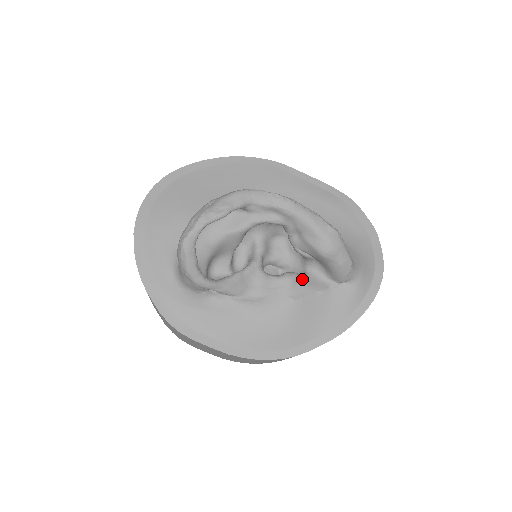
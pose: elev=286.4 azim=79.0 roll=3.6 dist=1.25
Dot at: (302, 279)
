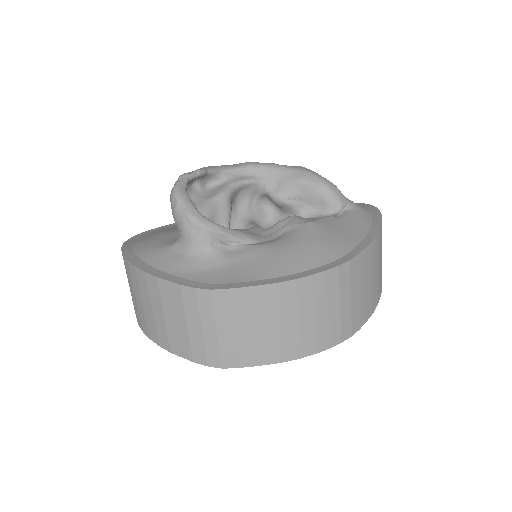
Dot at: occluded
